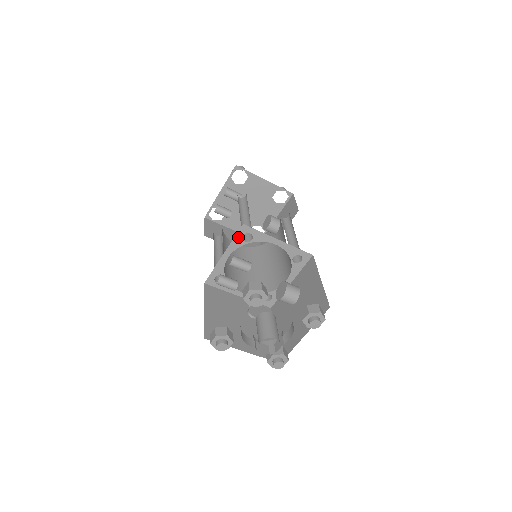
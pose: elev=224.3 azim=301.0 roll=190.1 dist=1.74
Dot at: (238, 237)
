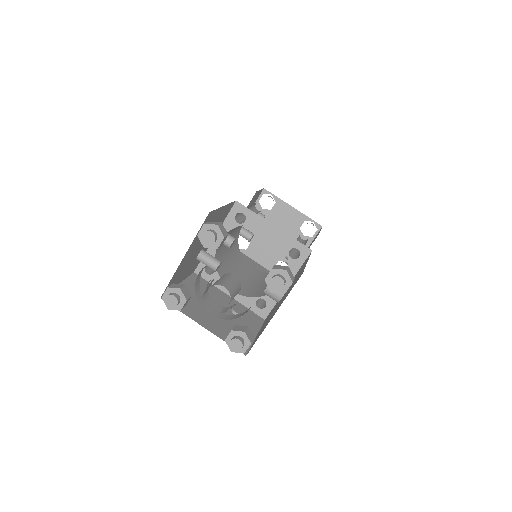
Dot at: (231, 217)
